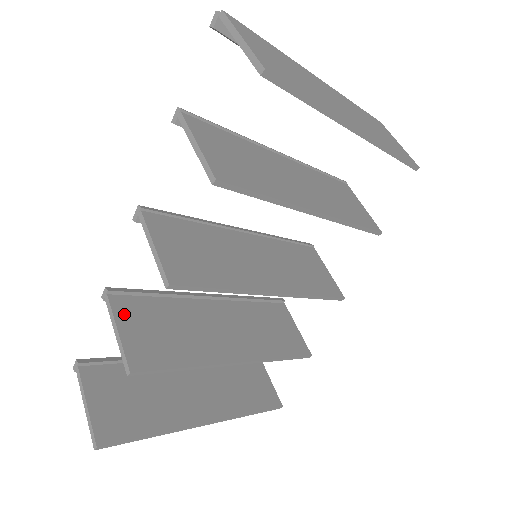
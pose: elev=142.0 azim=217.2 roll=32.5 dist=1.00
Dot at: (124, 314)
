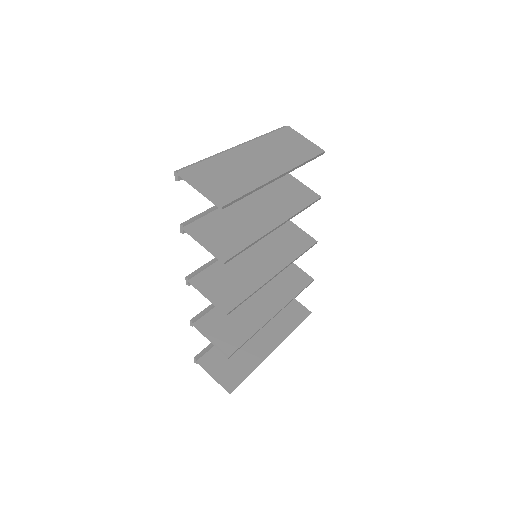
Dot at: (207, 328)
